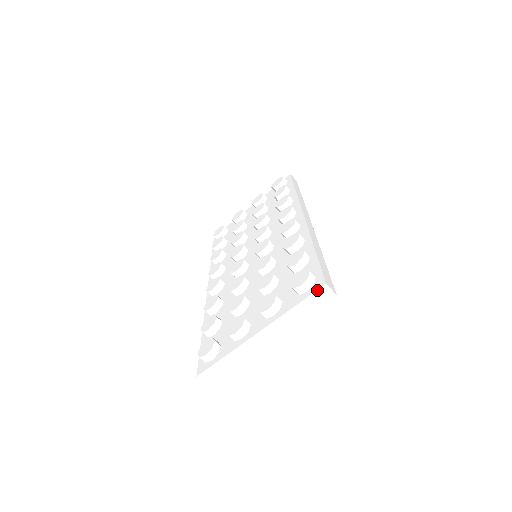
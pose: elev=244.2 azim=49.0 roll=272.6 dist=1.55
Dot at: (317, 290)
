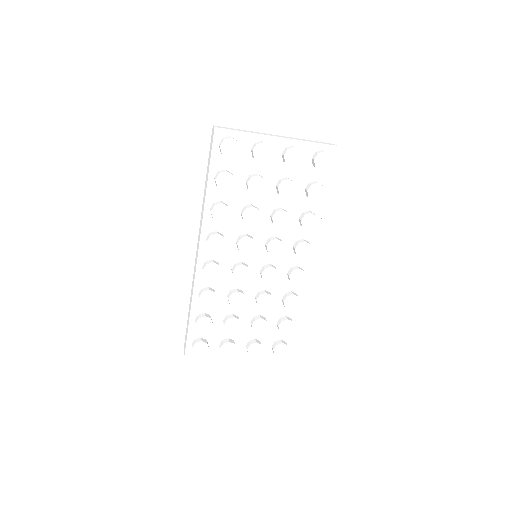
Dot at: occluded
